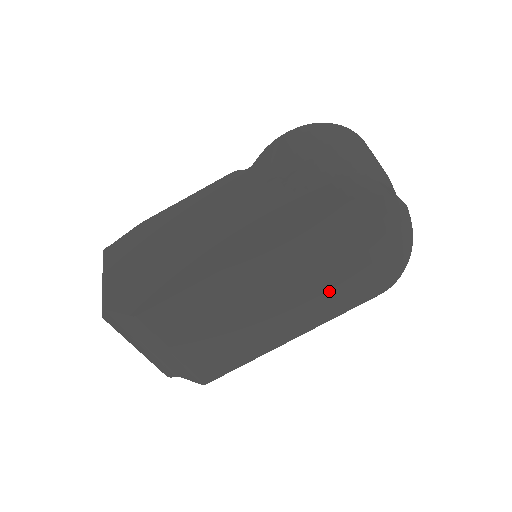
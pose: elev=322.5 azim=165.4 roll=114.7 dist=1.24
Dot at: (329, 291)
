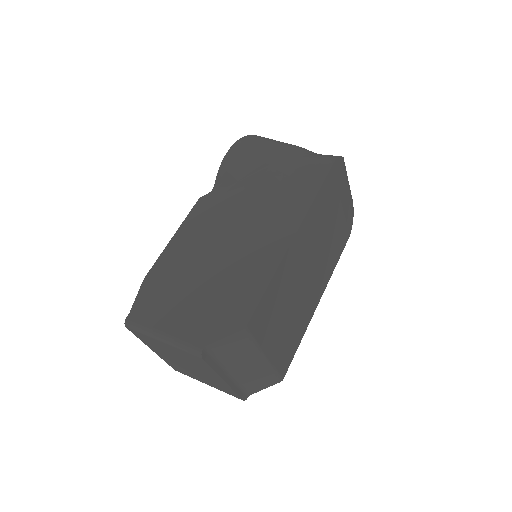
Dot at: (330, 247)
